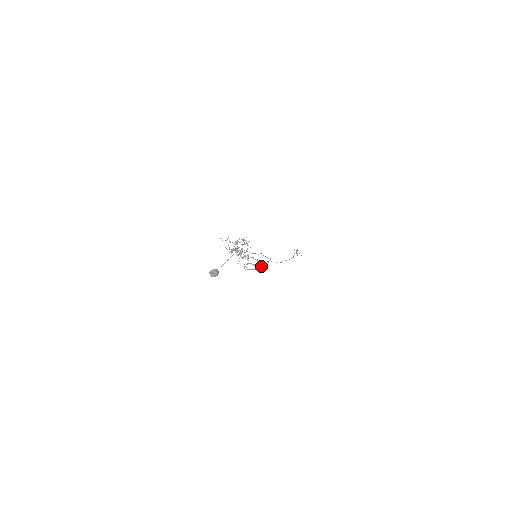
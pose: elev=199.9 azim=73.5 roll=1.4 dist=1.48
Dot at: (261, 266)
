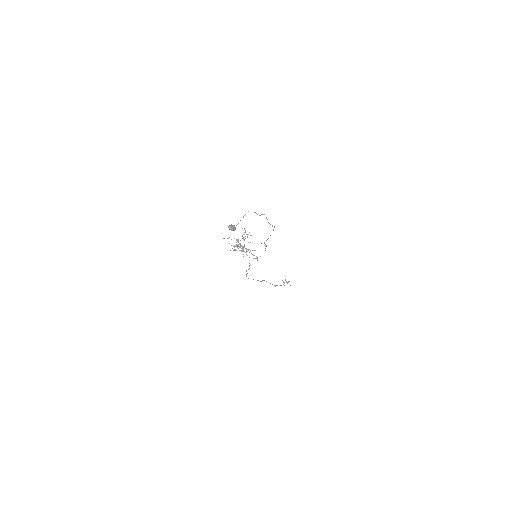
Dot at: (265, 250)
